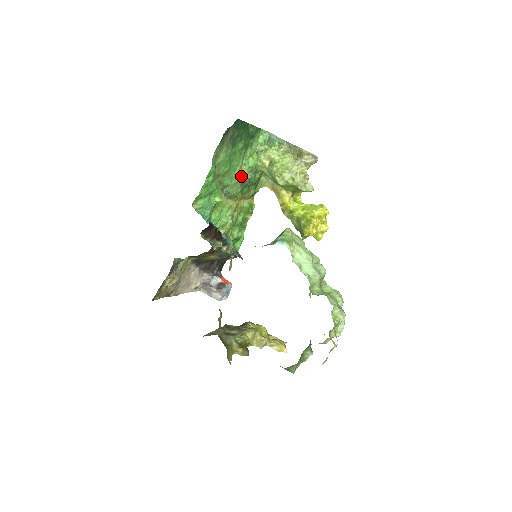
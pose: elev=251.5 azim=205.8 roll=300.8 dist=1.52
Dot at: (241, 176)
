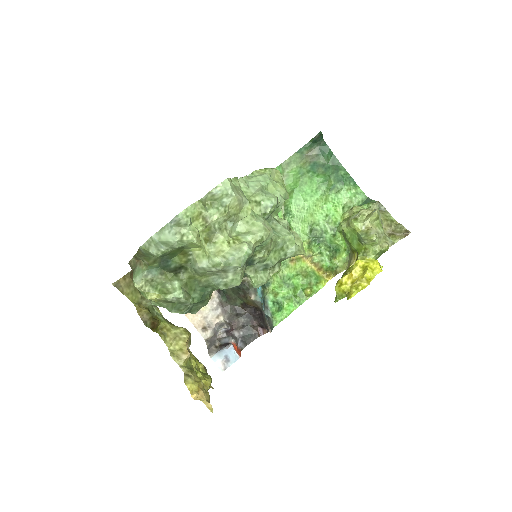
Dot at: (313, 219)
